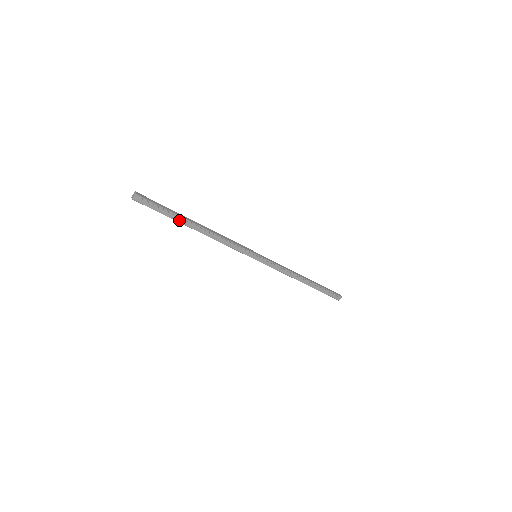
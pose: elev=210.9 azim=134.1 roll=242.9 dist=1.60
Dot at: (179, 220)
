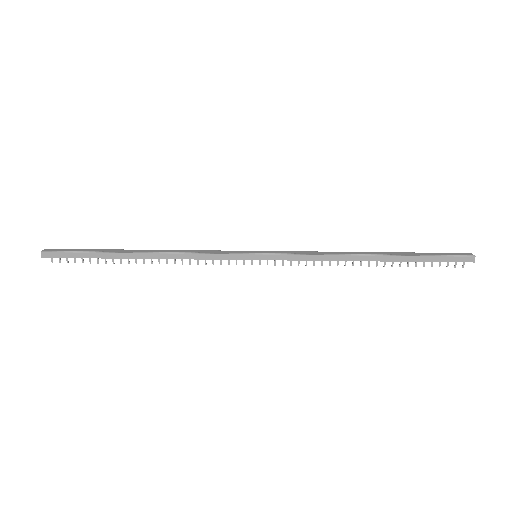
Dot at: (113, 256)
